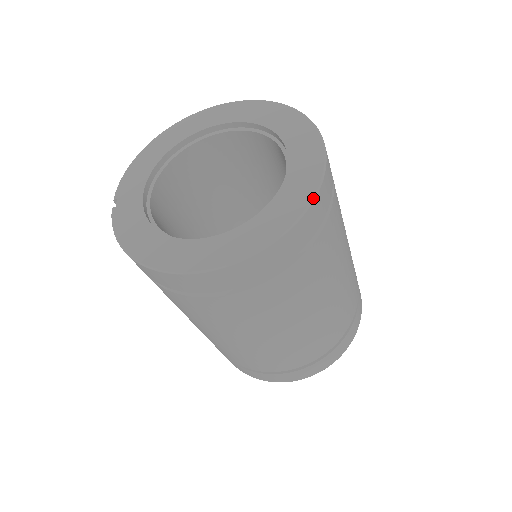
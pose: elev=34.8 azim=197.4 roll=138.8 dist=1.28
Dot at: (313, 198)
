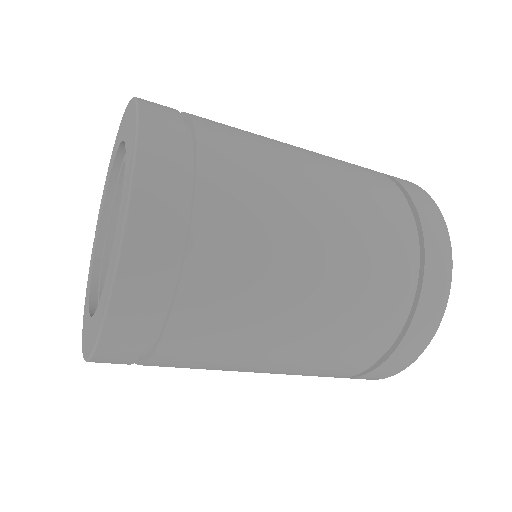
Dot at: (105, 309)
